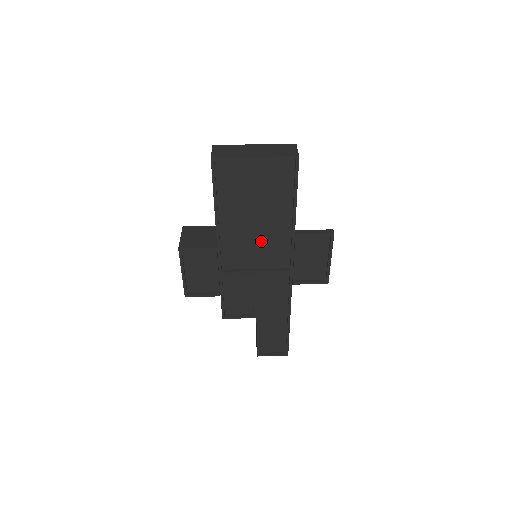
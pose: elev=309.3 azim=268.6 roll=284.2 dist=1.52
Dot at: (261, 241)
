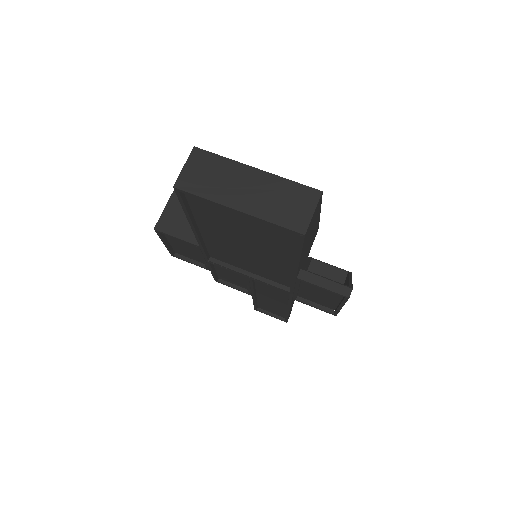
Dot at: (255, 261)
